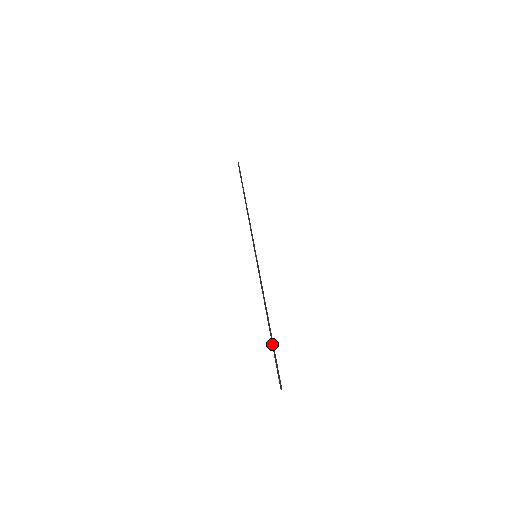
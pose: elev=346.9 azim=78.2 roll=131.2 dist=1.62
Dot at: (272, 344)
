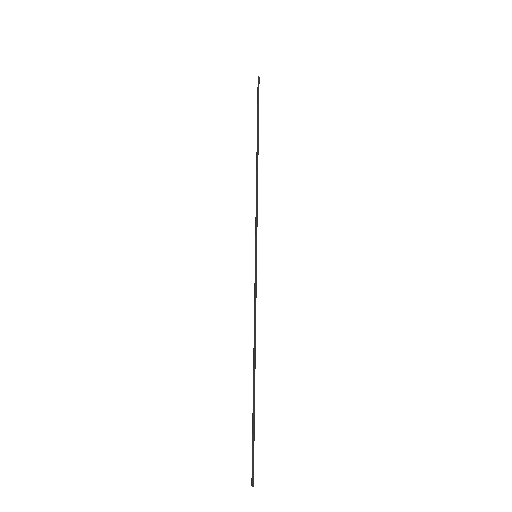
Dot at: (253, 410)
